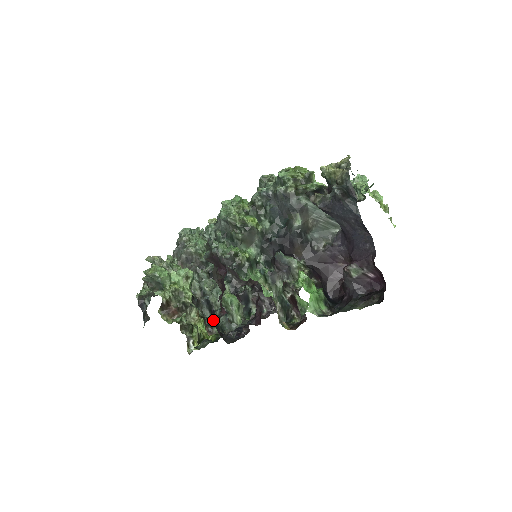
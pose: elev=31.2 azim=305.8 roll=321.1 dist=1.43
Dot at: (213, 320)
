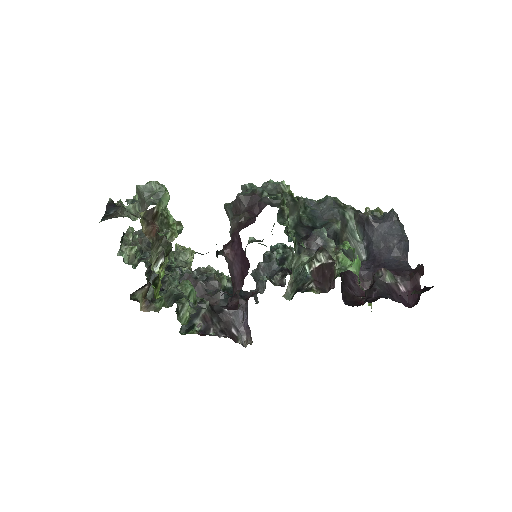
Dot at: occluded
